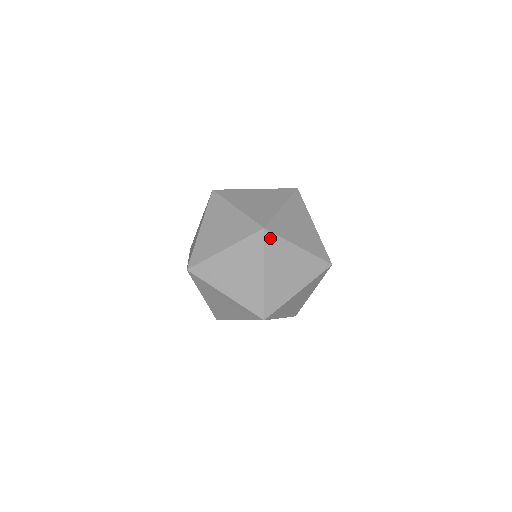
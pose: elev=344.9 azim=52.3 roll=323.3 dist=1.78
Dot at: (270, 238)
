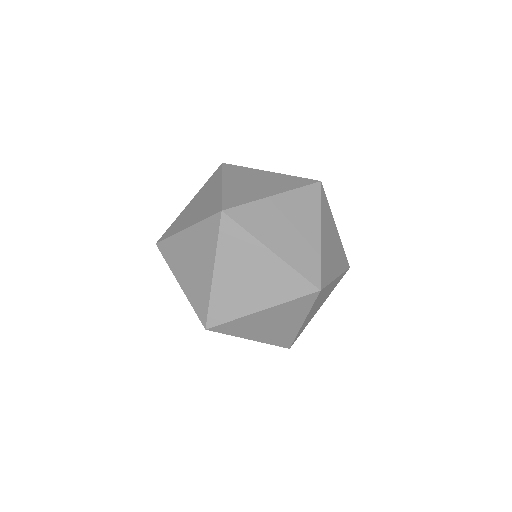
Dot at: (229, 226)
